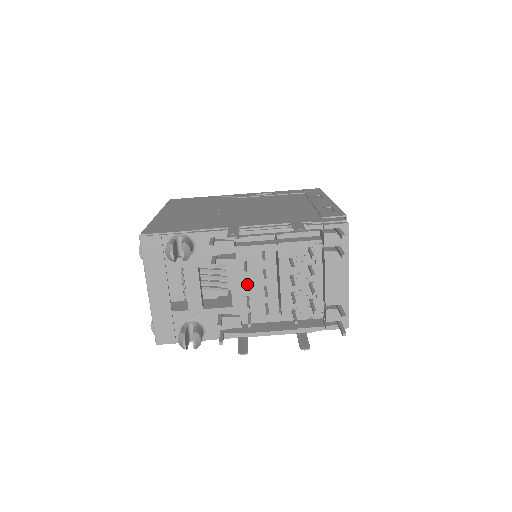
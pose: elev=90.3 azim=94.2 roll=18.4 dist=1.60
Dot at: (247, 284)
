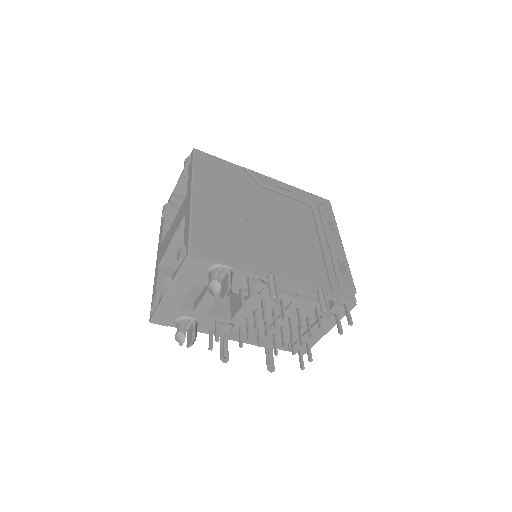
Dot at: occluded
